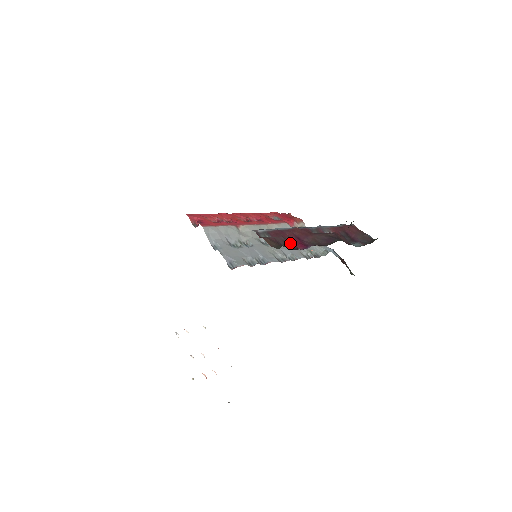
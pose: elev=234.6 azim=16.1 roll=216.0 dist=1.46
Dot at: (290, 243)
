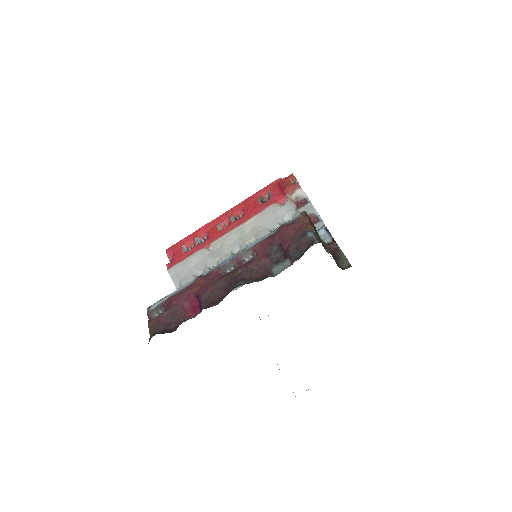
Dot at: (180, 314)
